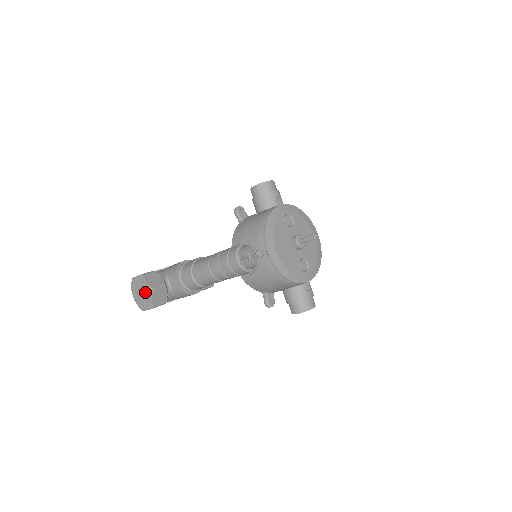
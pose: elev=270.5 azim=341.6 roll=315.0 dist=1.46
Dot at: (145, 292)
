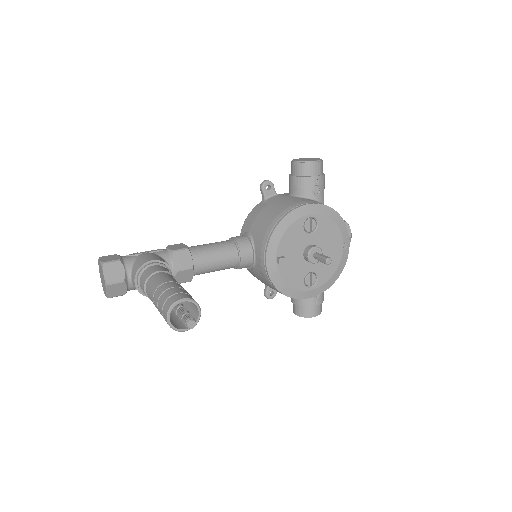
Dot at: (103, 281)
